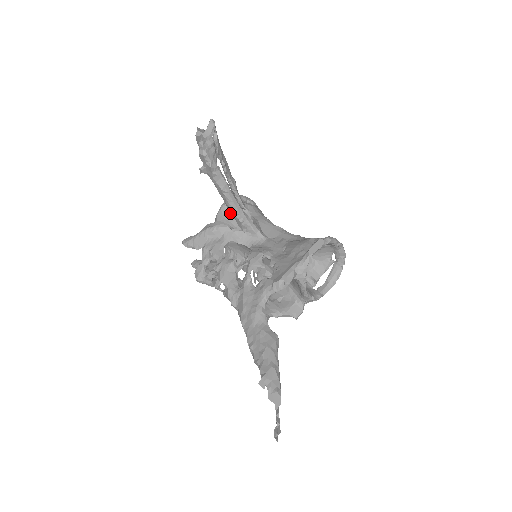
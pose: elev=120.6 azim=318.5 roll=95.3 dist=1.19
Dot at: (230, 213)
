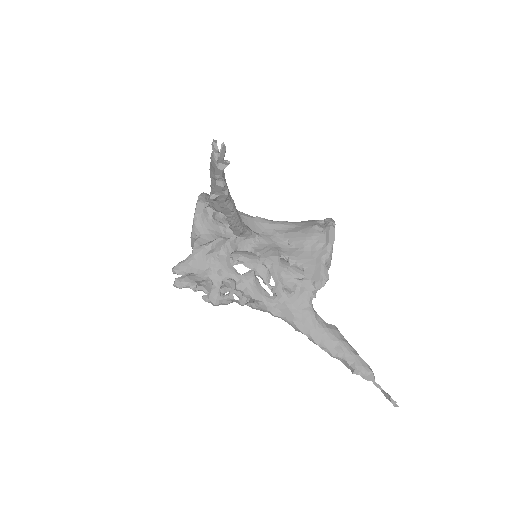
Dot at: (209, 221)
